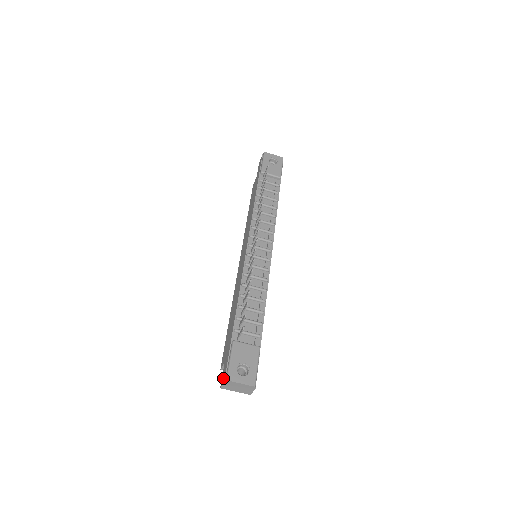
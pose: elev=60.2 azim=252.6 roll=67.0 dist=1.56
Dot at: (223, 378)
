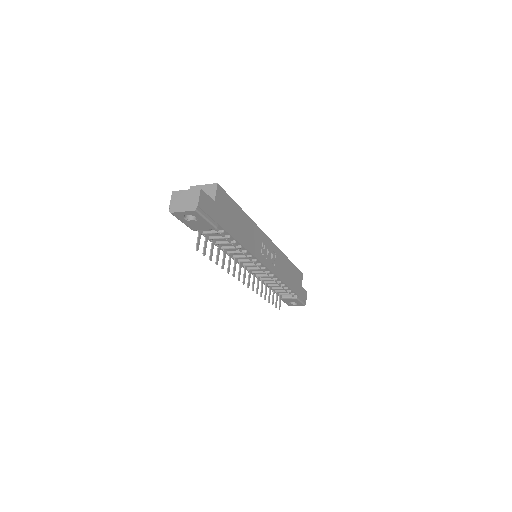
Dot at: occluded
